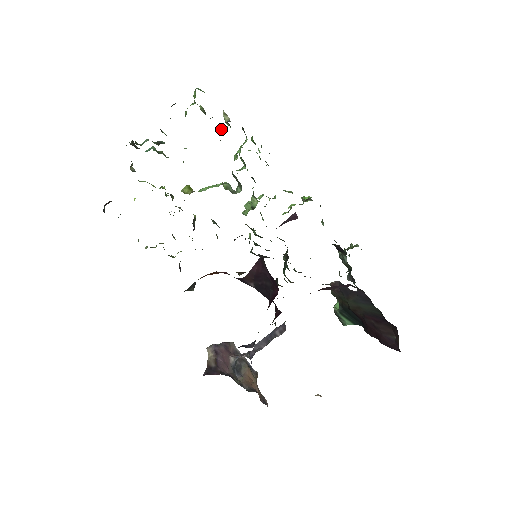
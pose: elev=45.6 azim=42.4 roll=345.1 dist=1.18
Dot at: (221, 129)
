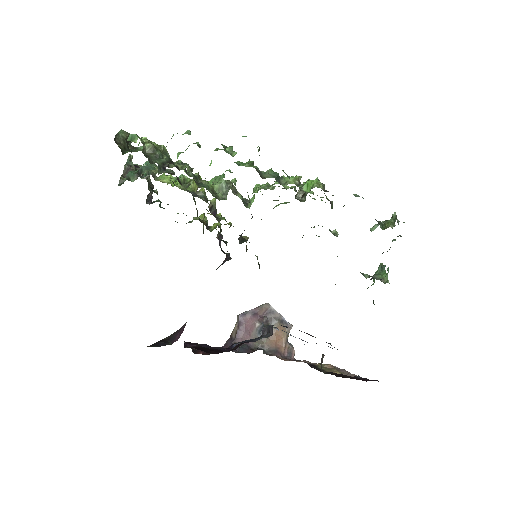
Dot at: (177, 155)
